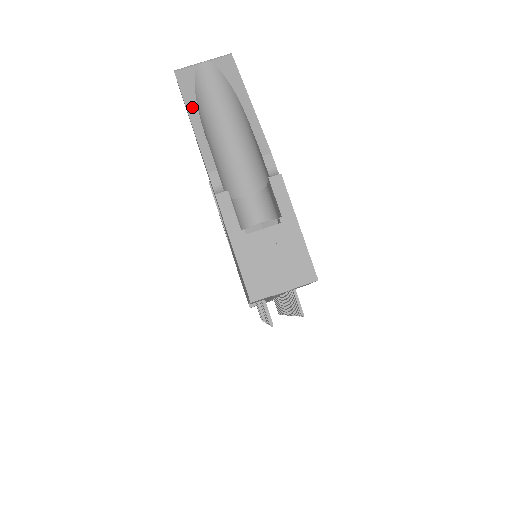
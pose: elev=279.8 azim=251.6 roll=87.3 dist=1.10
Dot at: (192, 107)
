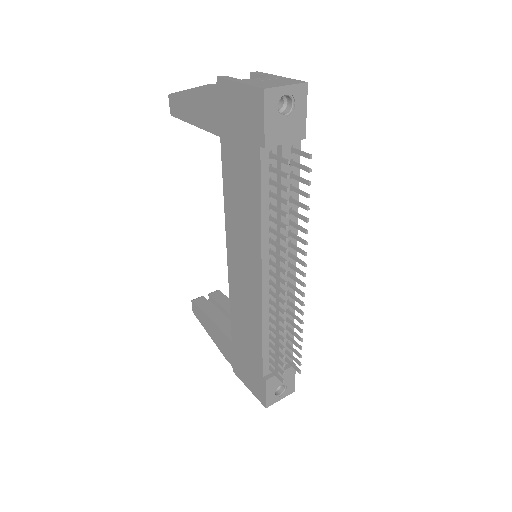
Dot at: occluded
